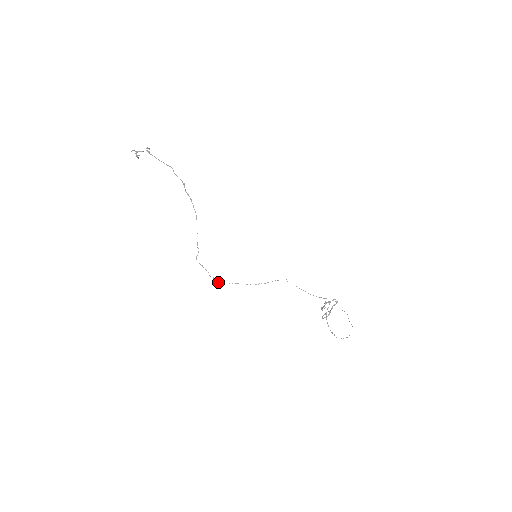
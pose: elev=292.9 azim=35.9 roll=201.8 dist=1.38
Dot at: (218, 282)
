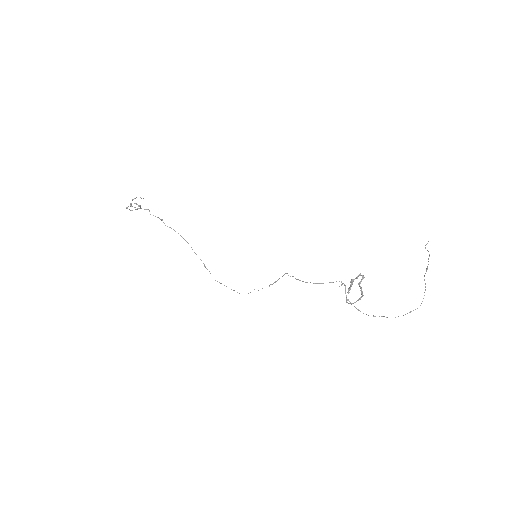
Dot at: occluded
